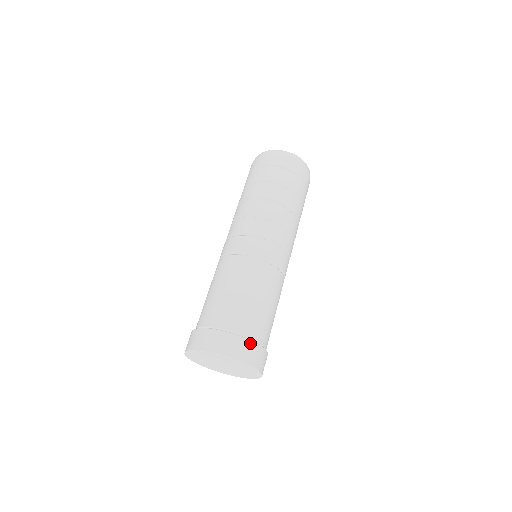
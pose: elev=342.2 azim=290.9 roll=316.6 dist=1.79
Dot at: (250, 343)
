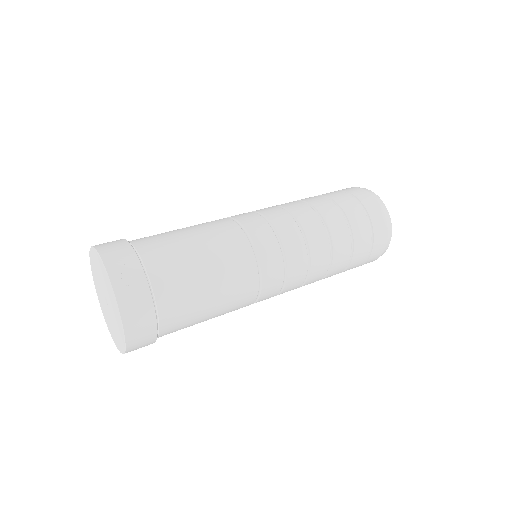
Dot at: (126, 244)
